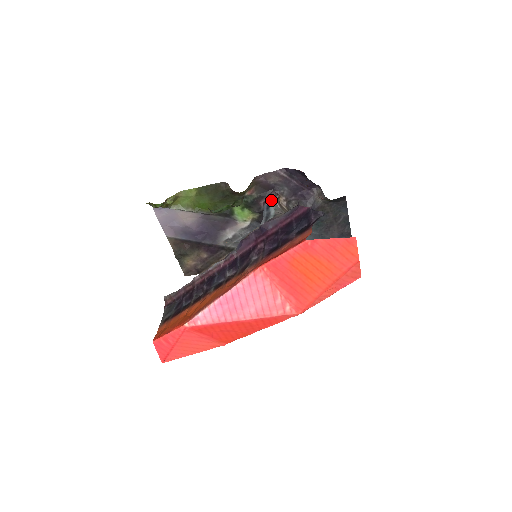
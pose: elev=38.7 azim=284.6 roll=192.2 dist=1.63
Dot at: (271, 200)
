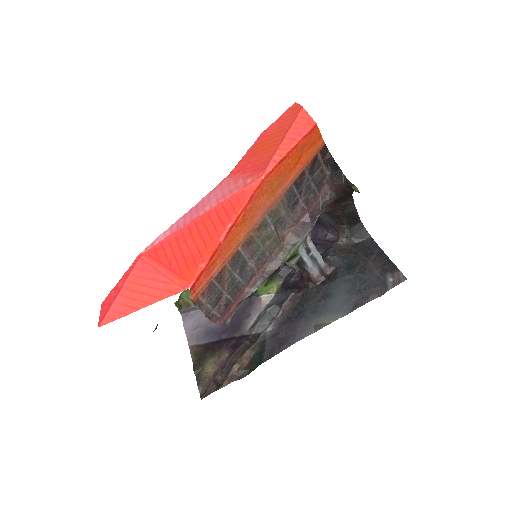
Dot at: occluded
